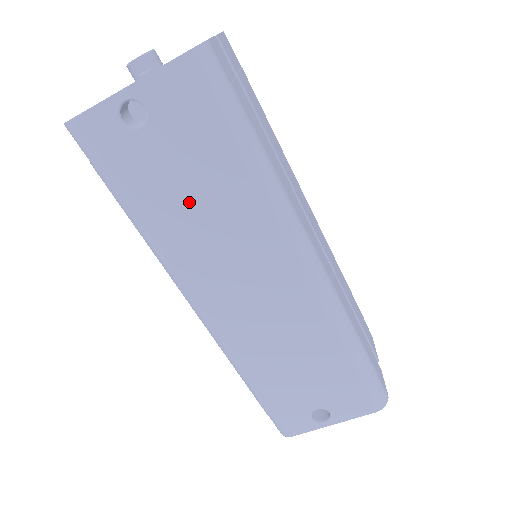
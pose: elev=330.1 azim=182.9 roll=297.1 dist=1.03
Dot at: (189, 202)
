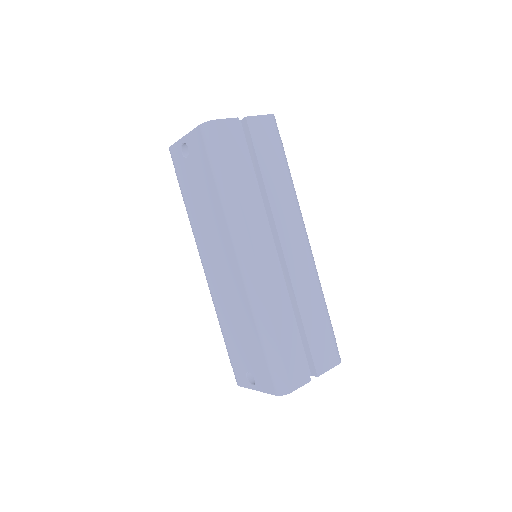
Dot at: (200, 202)
